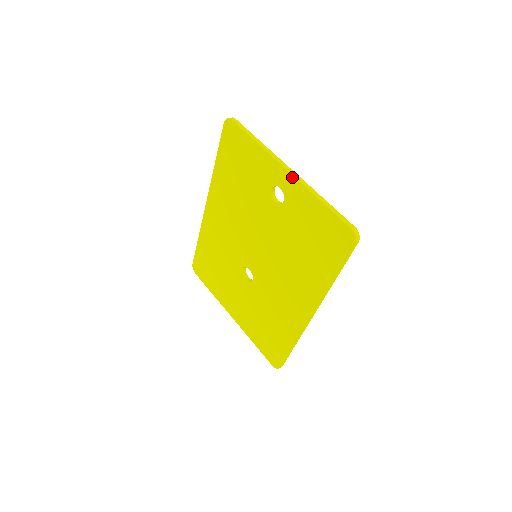
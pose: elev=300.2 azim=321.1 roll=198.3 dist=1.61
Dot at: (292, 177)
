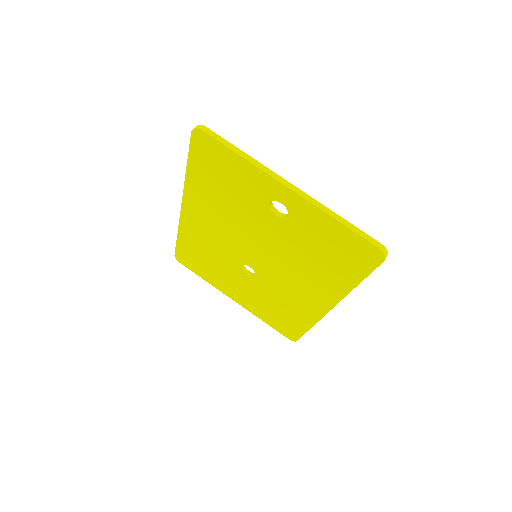
Dot at: (297, 196)
